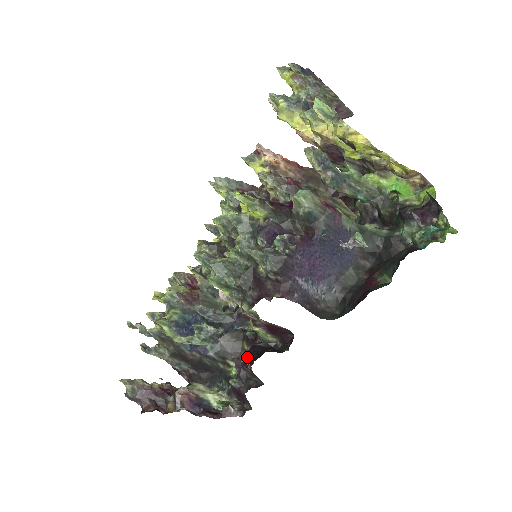
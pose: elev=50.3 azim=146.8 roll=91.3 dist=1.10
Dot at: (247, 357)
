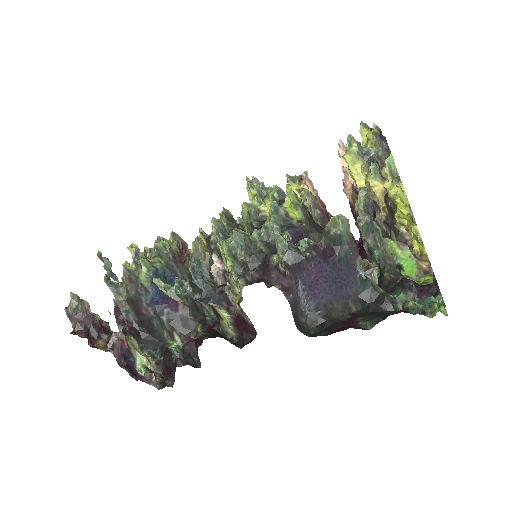
Dot at: (203, 334)
